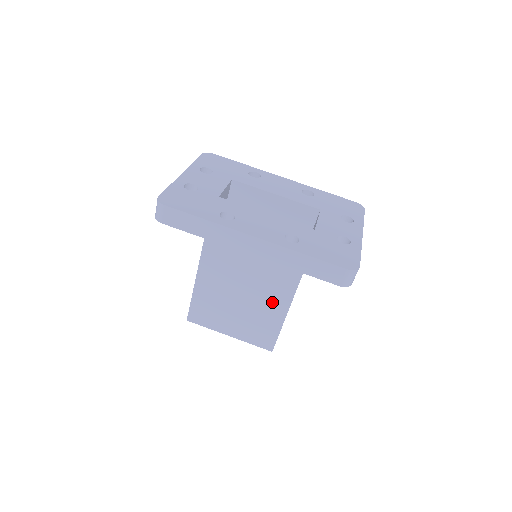
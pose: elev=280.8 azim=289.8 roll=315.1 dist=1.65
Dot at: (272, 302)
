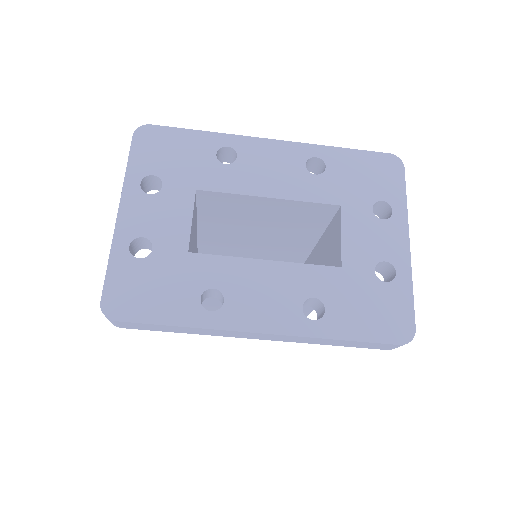
Dot at: occluded
